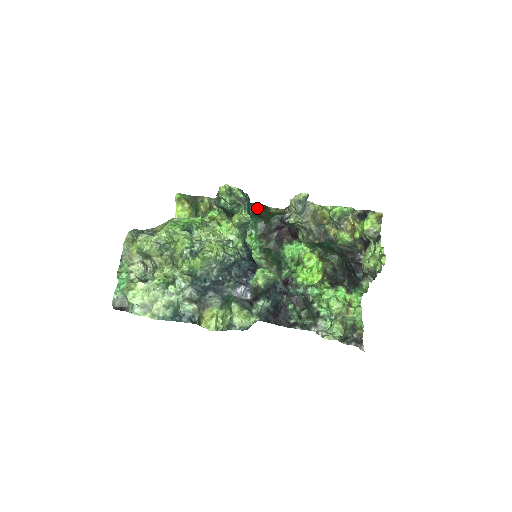
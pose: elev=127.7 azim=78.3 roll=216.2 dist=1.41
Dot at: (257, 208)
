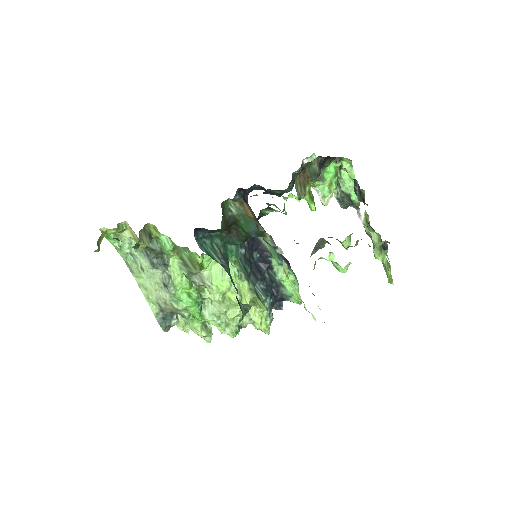
Dot at: occluded
